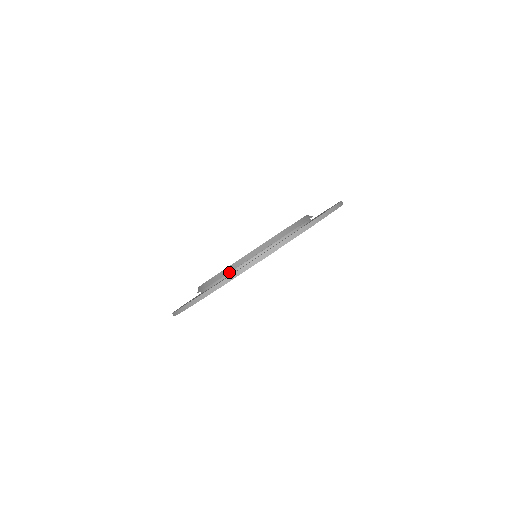
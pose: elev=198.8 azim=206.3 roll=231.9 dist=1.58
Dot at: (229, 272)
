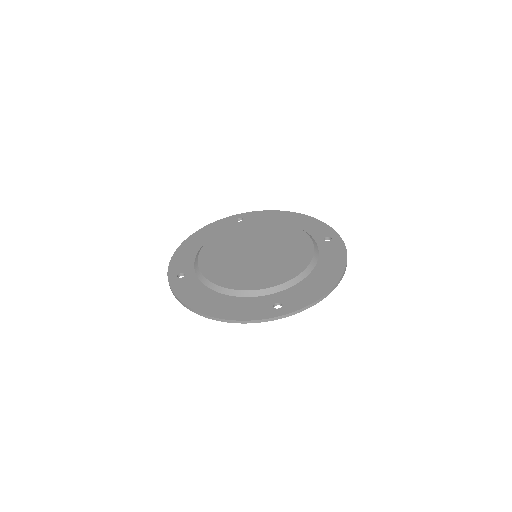
Dot at: (213, 287)
